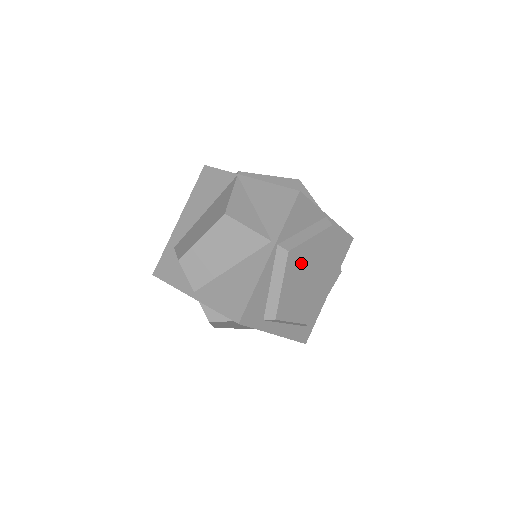
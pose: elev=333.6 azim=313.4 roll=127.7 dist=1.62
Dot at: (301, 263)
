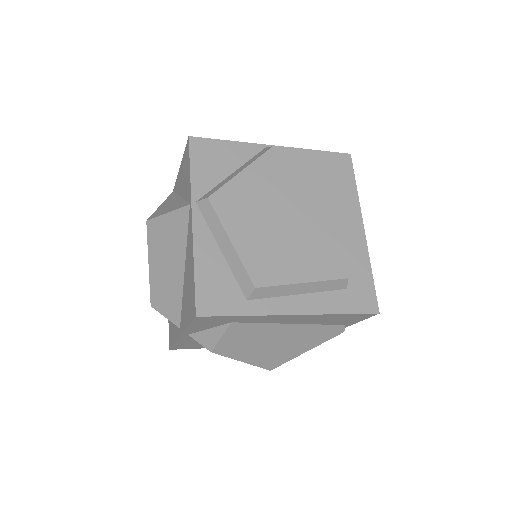
Dot at: (248, 205)
